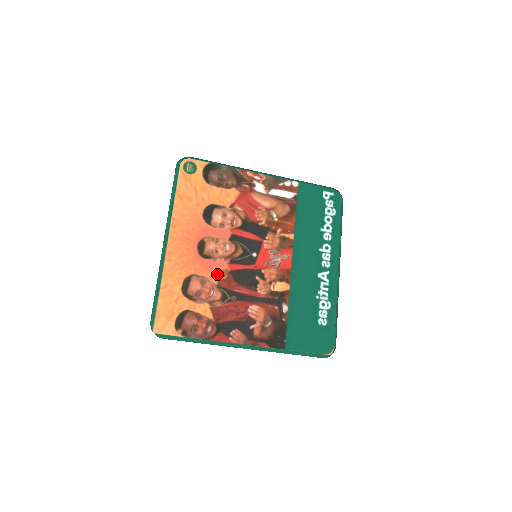
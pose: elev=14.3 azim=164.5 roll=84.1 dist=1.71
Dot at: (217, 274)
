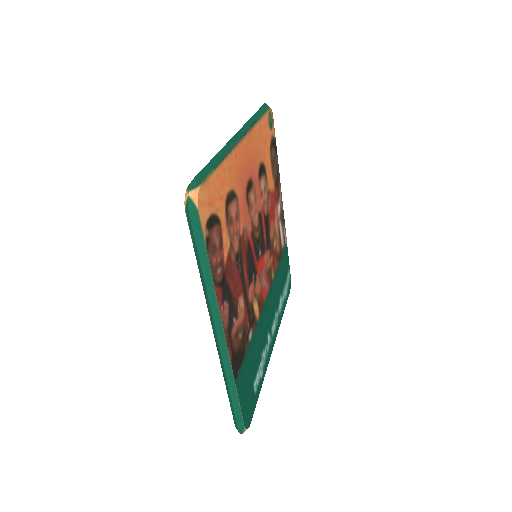
Dot at: (244, 227)
